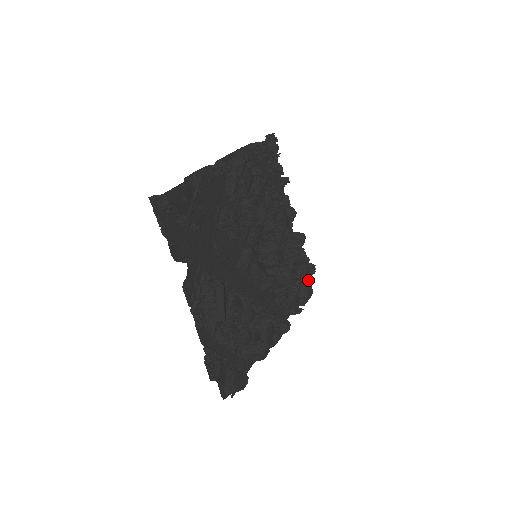
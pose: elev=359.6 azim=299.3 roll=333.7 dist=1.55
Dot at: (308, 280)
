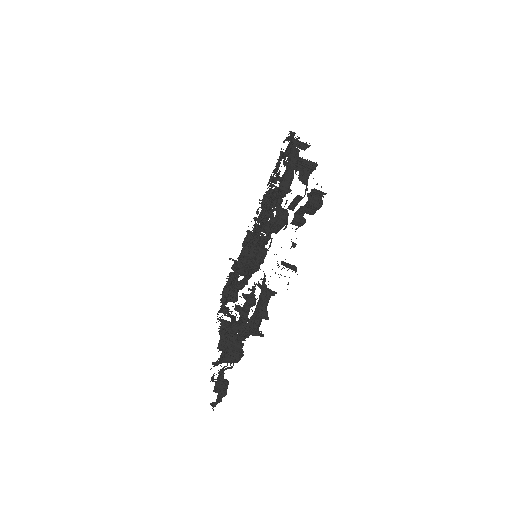
Dot at: occluded
